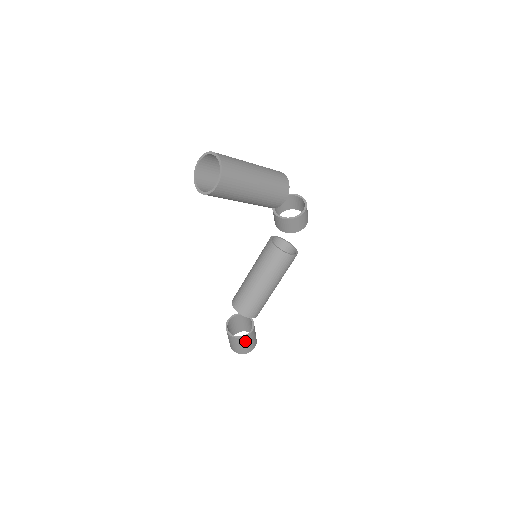
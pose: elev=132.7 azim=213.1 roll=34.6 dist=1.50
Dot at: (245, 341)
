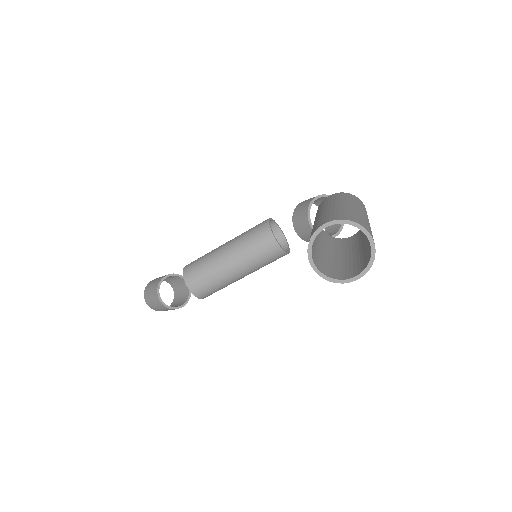
Dot at: occluded
